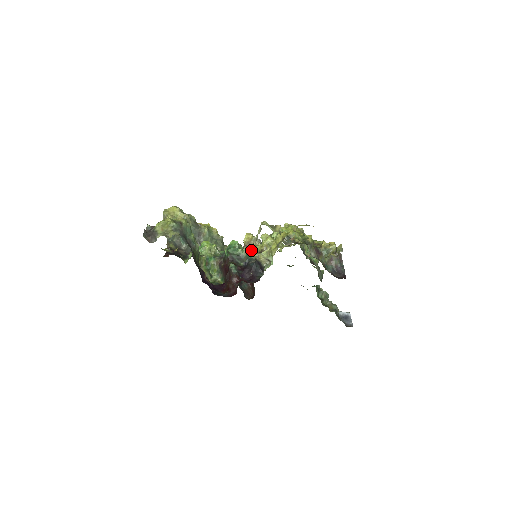
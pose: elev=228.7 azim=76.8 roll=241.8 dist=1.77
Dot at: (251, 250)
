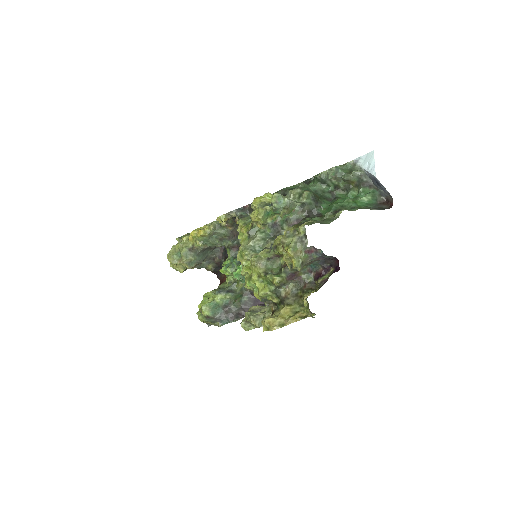
Dot at: occluded
